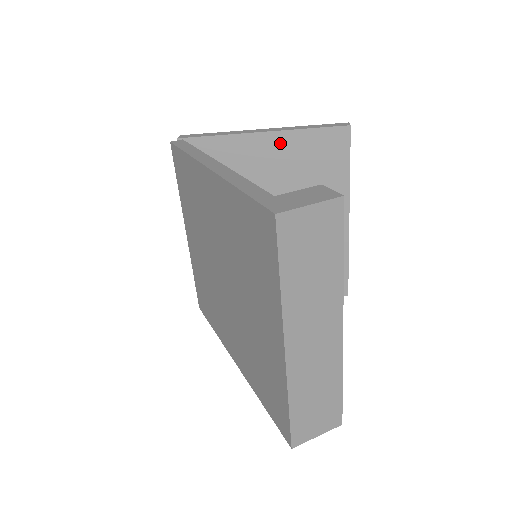
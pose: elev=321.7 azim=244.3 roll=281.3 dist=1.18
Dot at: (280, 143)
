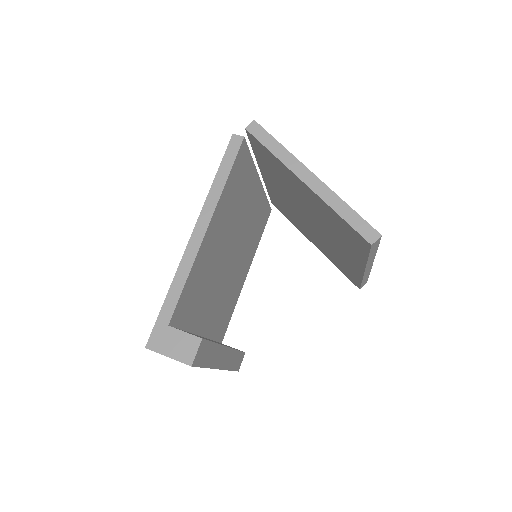
Dot at: (317, 199)
